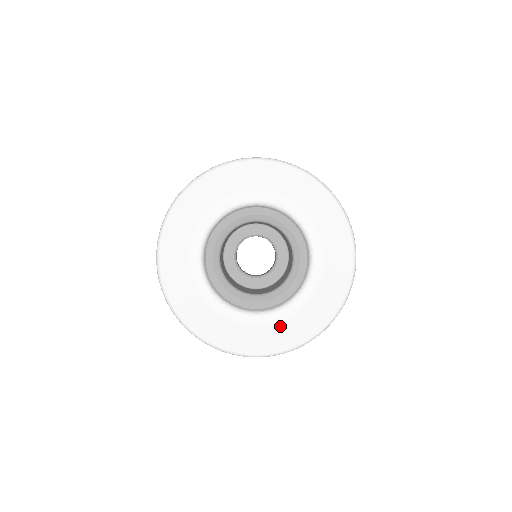
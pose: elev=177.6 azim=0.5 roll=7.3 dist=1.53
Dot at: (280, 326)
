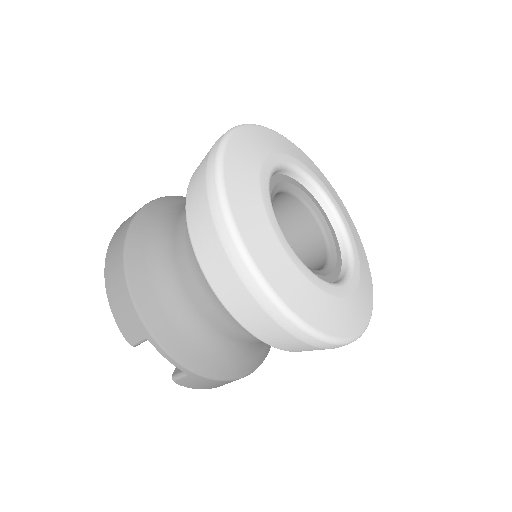
Dot at: (312, 289)
